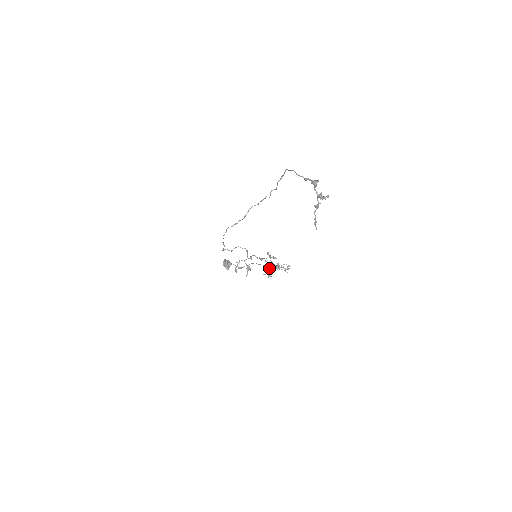
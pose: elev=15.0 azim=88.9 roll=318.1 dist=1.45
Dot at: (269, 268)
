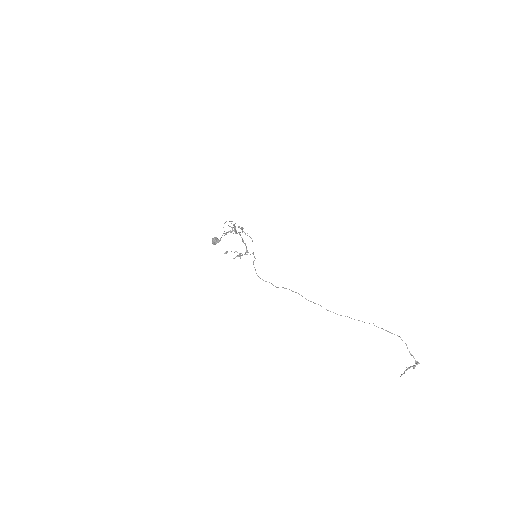
Dot at: occluded
